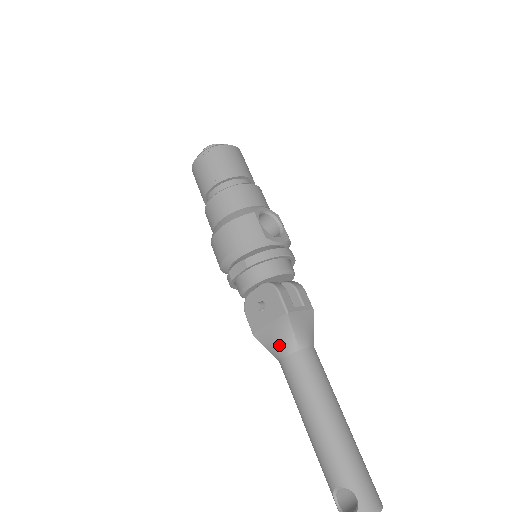
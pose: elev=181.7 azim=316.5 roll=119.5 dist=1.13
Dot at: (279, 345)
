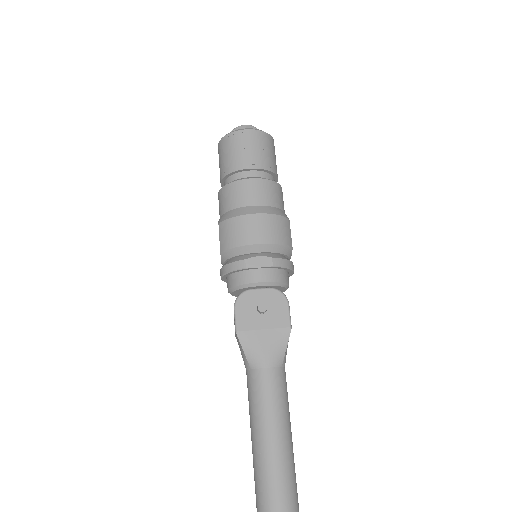
Dot at: (266, 354)
